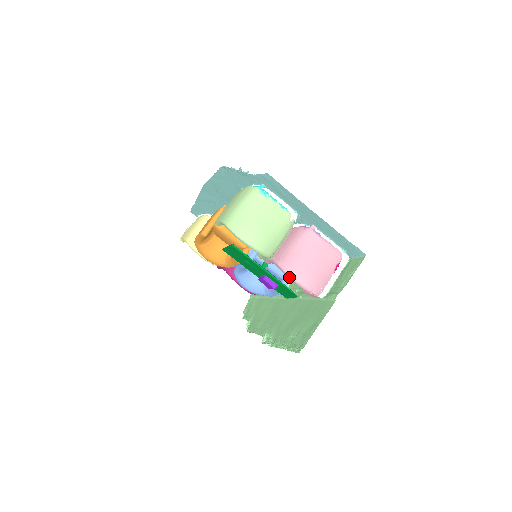
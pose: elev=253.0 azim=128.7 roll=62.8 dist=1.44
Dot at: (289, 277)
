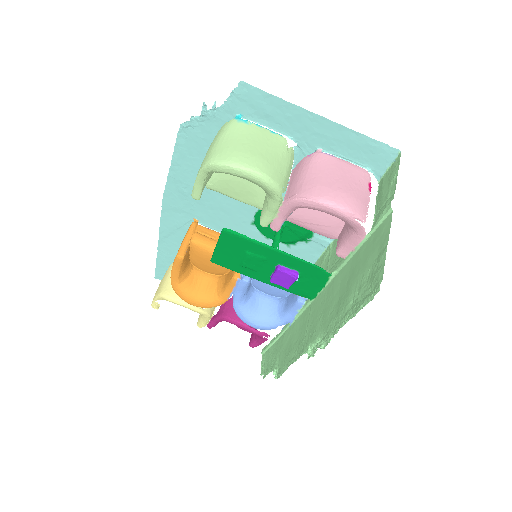
Dot at: (317, 204)
